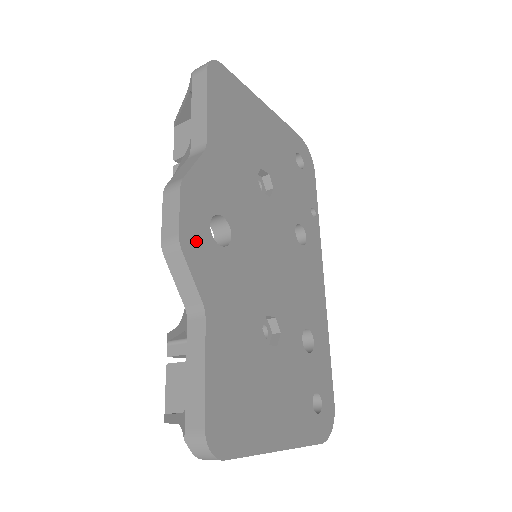
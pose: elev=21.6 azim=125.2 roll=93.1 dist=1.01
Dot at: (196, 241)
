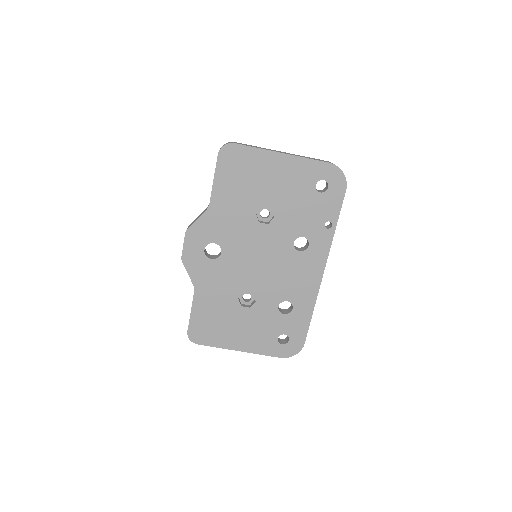
Dot at: (193, 258)
